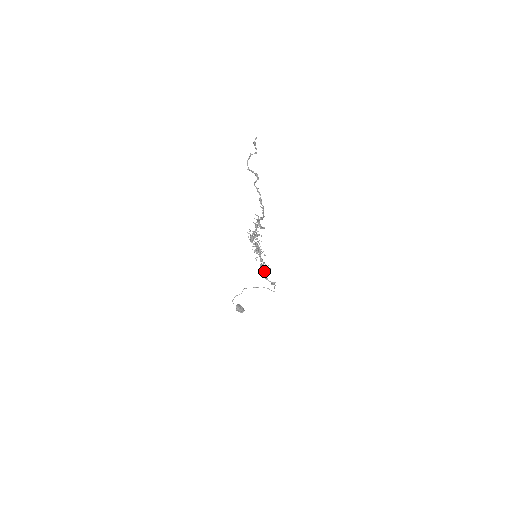
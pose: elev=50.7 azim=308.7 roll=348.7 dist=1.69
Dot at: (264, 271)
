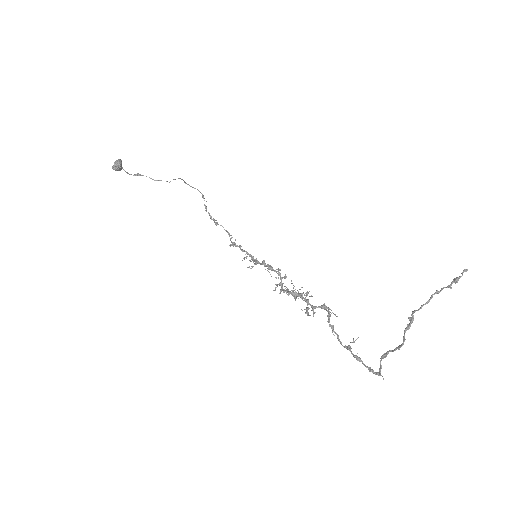
Dot at: occluded
